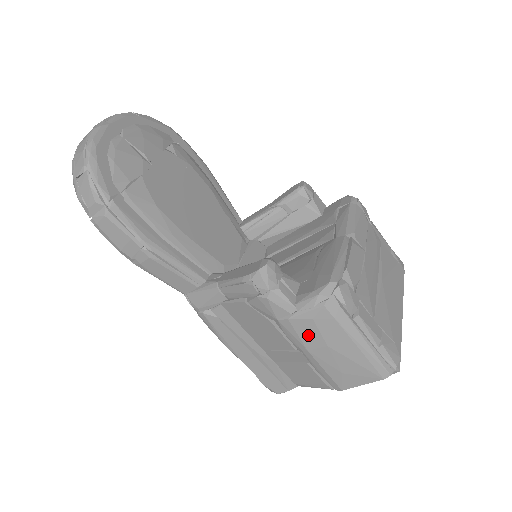
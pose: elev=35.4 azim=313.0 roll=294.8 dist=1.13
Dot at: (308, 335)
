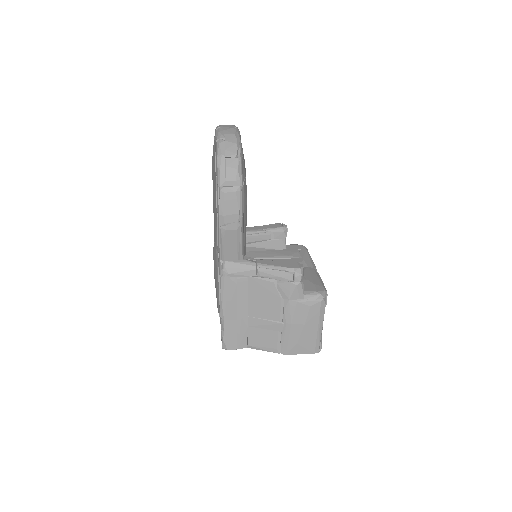
Dot at: (300, 315)
